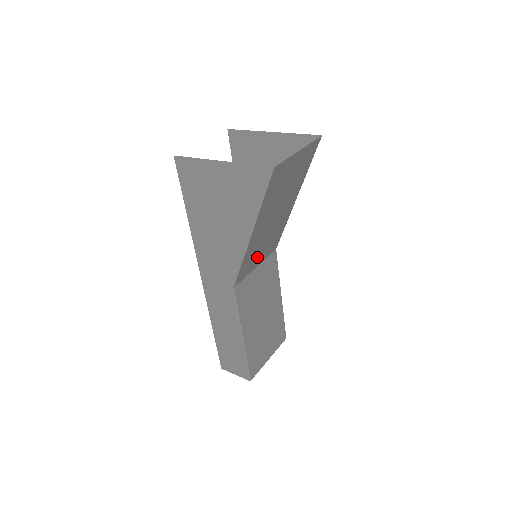
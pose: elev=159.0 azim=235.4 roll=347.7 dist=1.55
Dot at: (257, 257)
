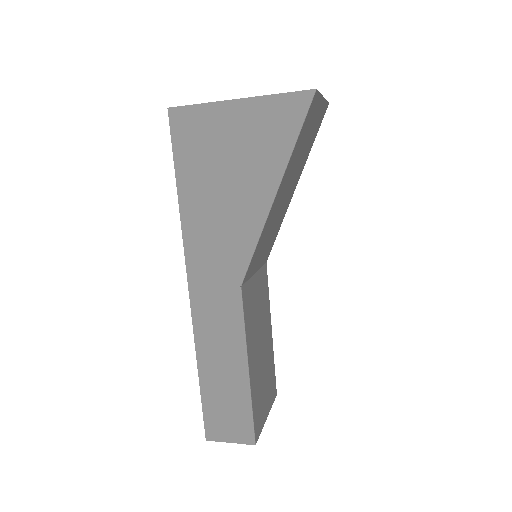
Dot at: (261, 252)
